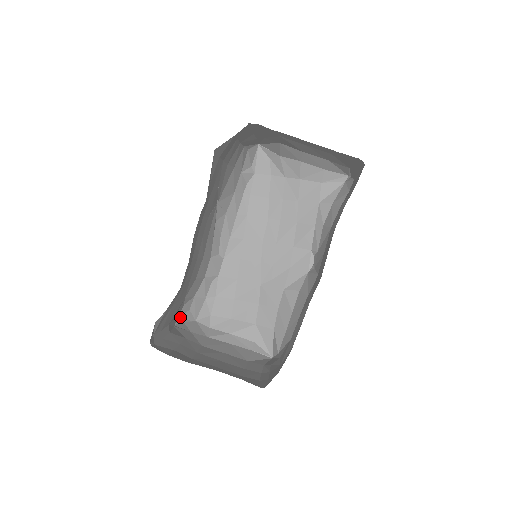
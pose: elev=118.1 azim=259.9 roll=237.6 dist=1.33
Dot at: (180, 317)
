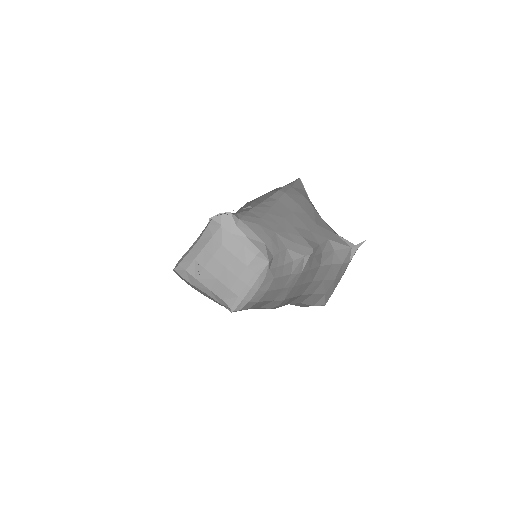
Dot at: occluded
